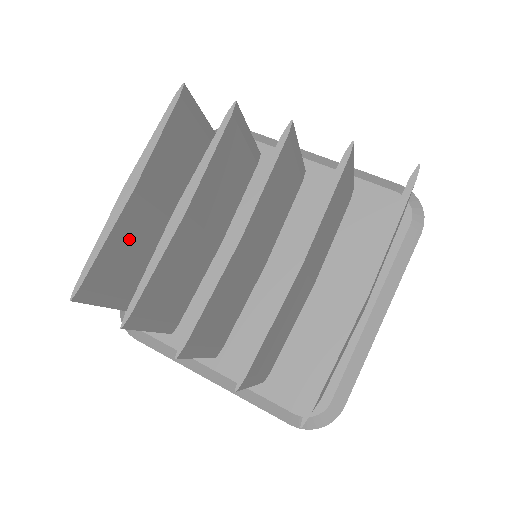
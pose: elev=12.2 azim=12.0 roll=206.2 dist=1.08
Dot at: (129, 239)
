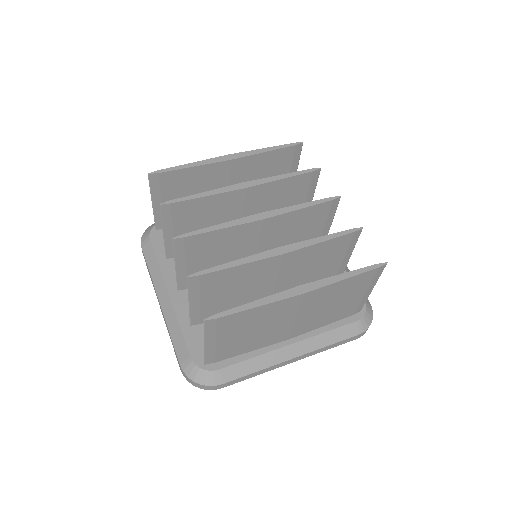
Dot at: (202, 183)
